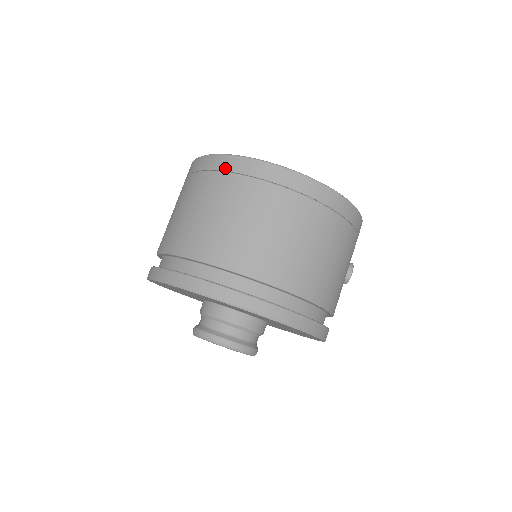
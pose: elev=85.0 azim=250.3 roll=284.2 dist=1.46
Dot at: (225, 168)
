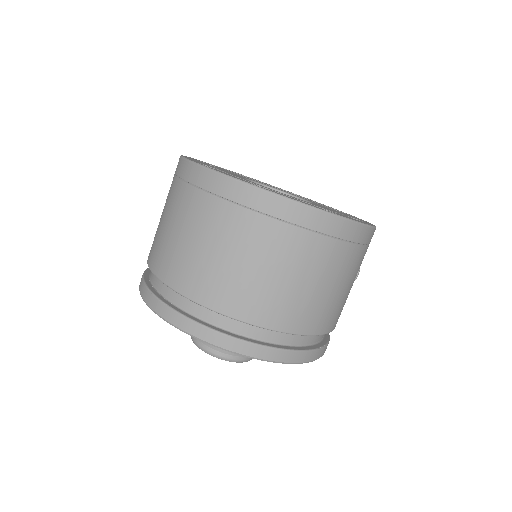
Dot at: (224, 194)
